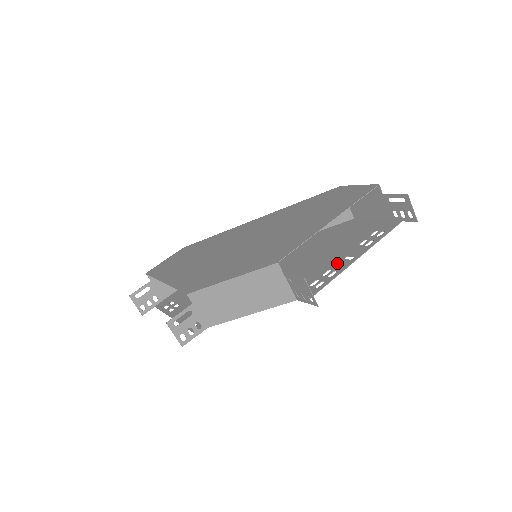
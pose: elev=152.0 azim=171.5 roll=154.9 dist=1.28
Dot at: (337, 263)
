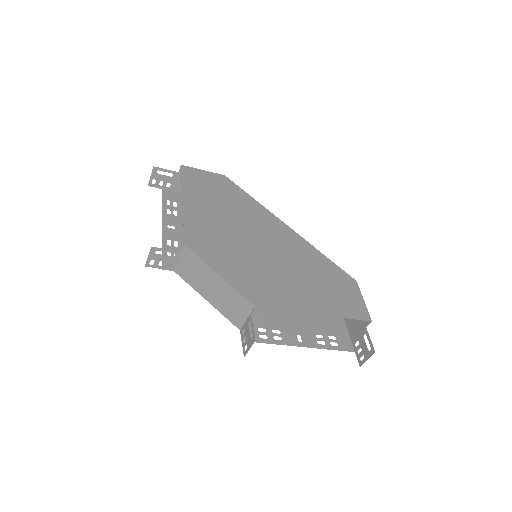
Dot at: (290, 332)
